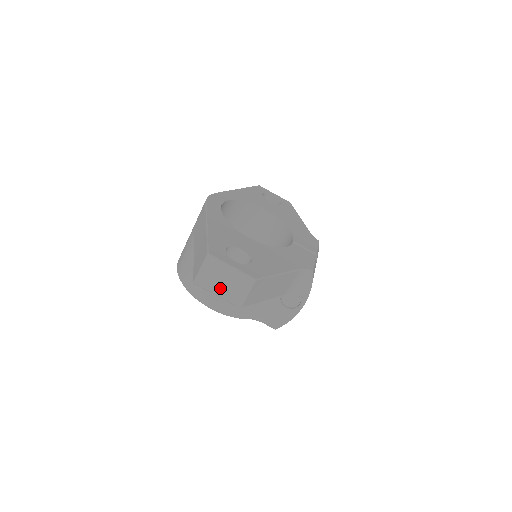
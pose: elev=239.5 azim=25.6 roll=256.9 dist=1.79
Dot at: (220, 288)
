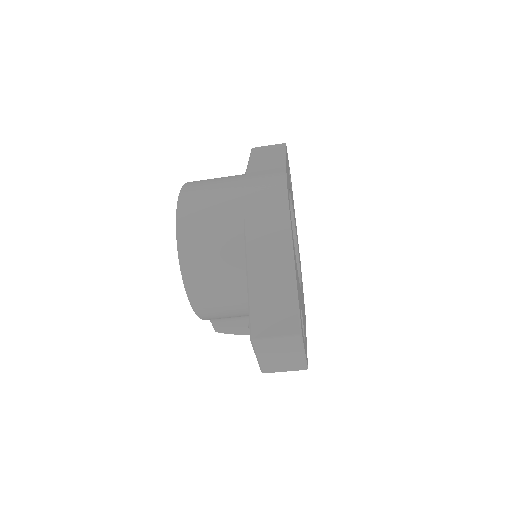
Dot at: (269, 357)
